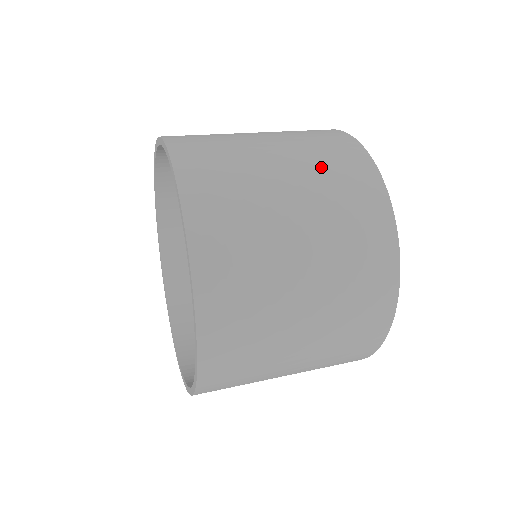
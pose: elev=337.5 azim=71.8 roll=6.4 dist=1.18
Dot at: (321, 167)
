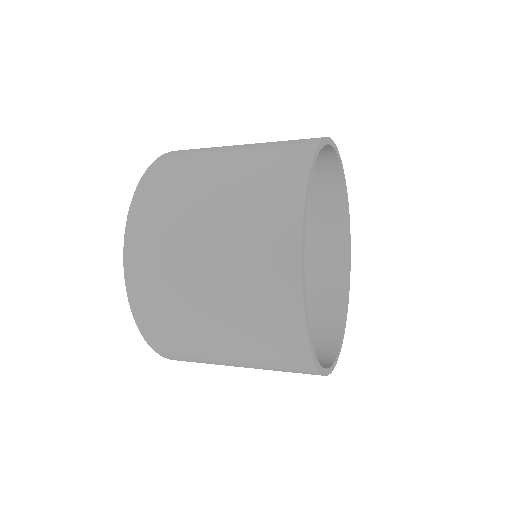
Dot at: occluded
